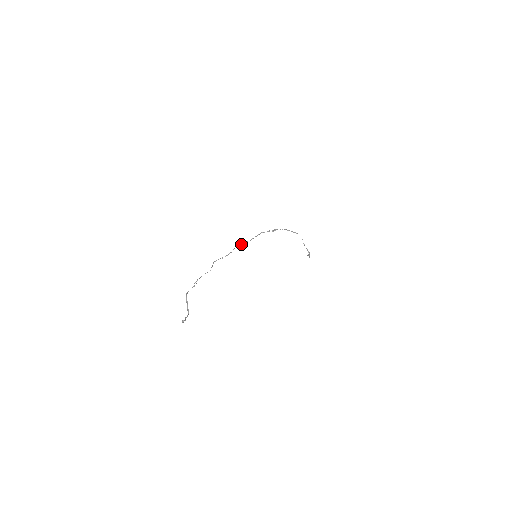
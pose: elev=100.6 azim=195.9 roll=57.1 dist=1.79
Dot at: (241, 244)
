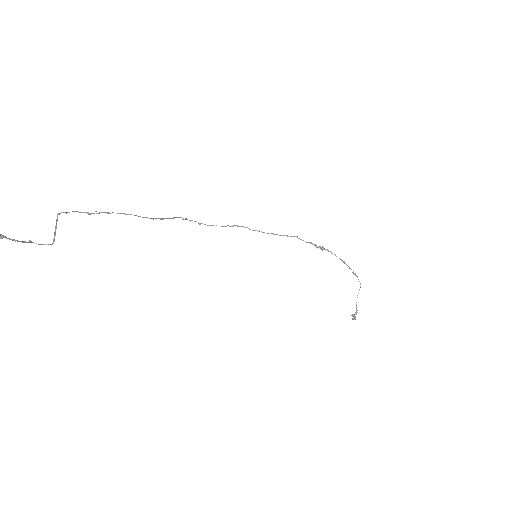
Dot at: occluded
